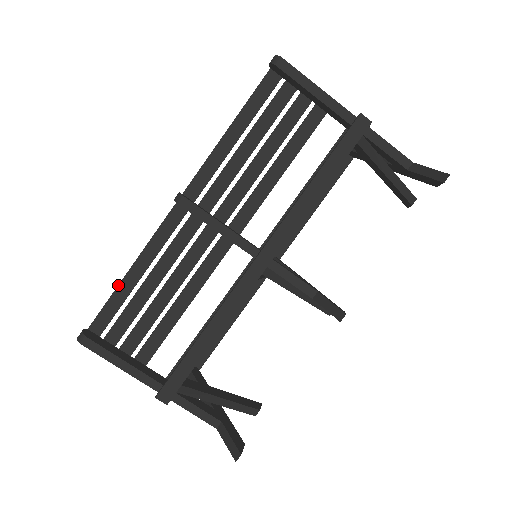
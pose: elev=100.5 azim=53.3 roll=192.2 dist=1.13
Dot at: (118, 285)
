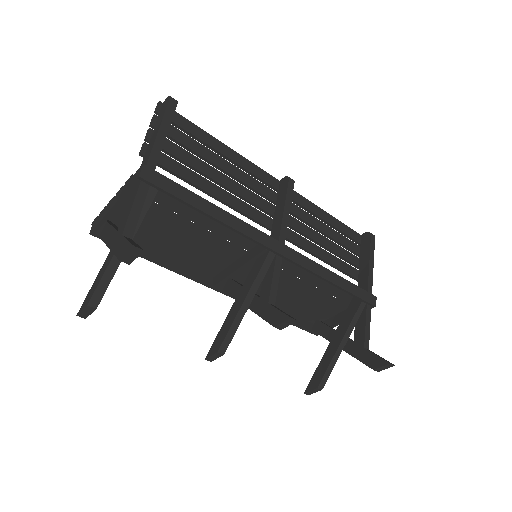
Dot at: occluded
